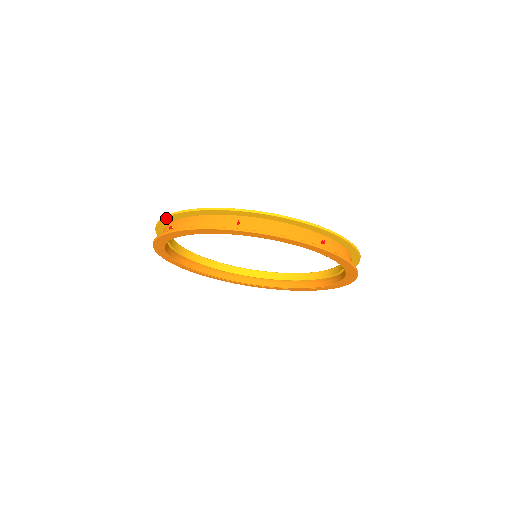
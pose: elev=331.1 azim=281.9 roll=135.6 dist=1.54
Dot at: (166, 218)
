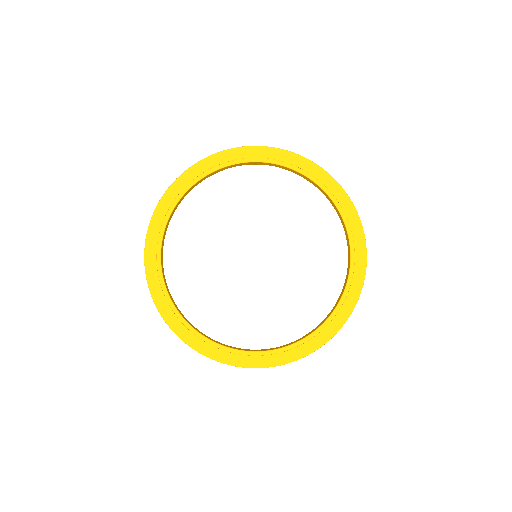
Dot at: (202, 353)
